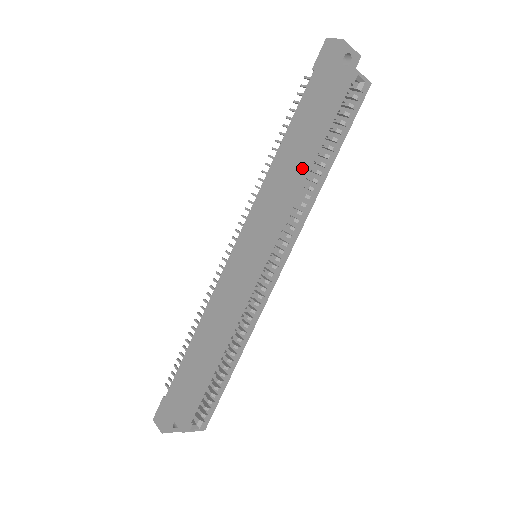
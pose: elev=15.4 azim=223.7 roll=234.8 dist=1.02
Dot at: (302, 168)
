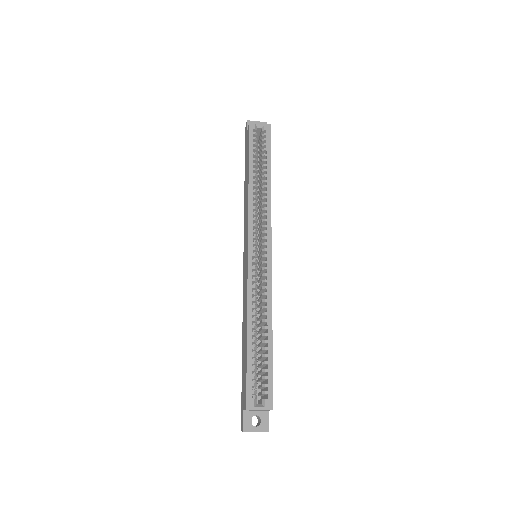
Dot at: (248, 183)
